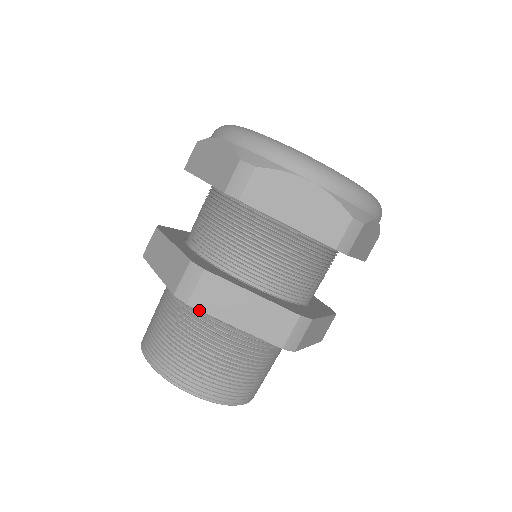
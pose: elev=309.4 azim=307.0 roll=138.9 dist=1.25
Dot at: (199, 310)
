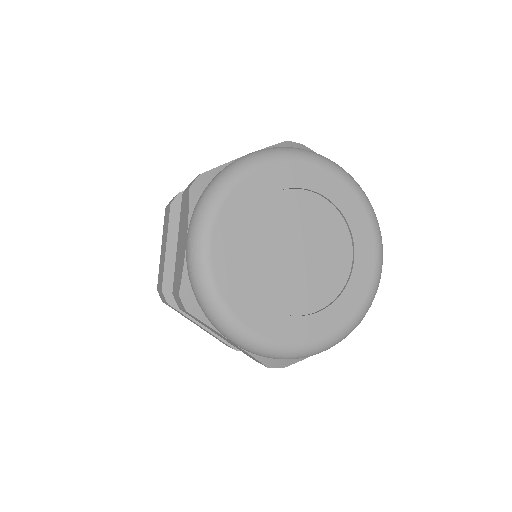
Dot at: occluded
